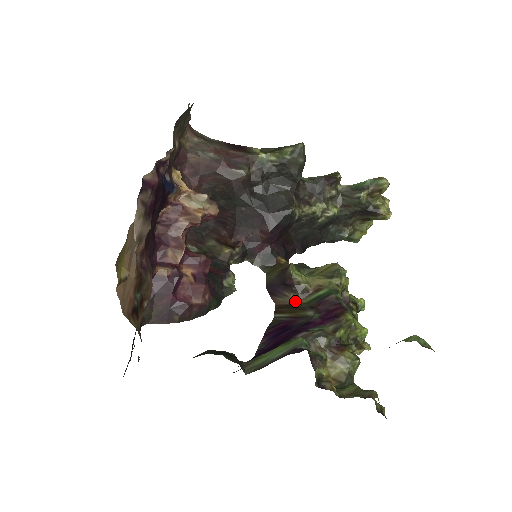
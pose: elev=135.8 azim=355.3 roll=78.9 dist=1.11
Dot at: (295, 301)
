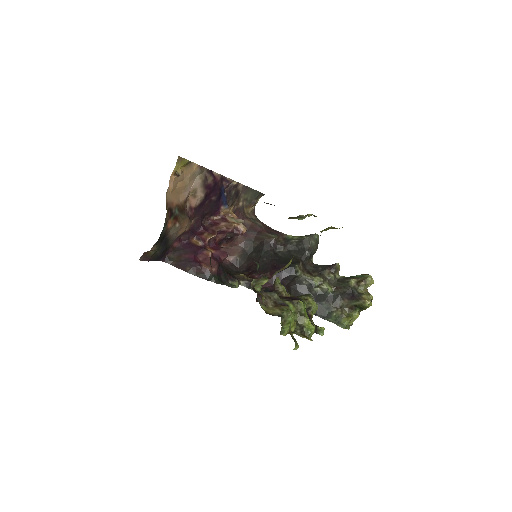
Dot at: occluded
